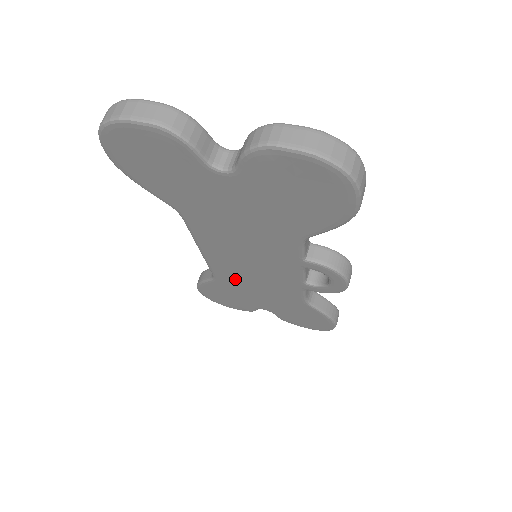
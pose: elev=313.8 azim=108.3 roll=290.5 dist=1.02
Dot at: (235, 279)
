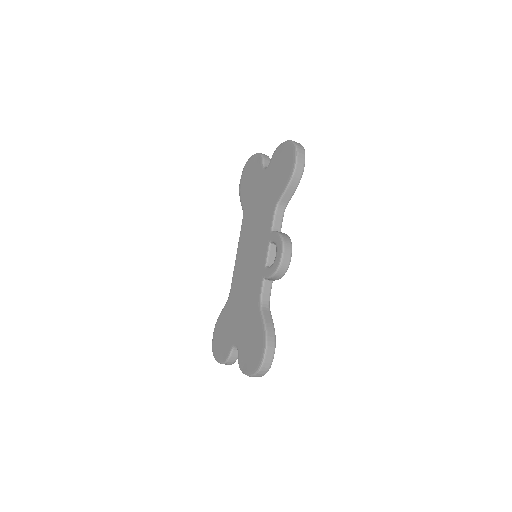
Dot at: (238, 289)
